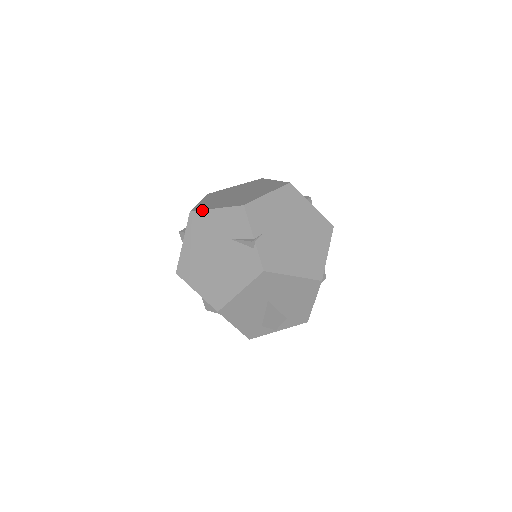
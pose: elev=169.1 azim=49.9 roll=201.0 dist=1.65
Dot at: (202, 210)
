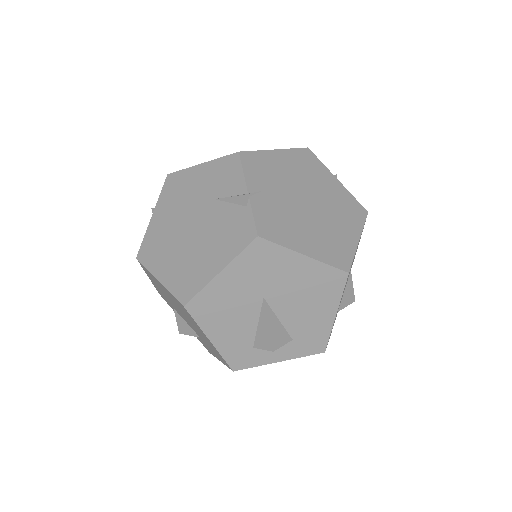
Dot at: (183, 169)
